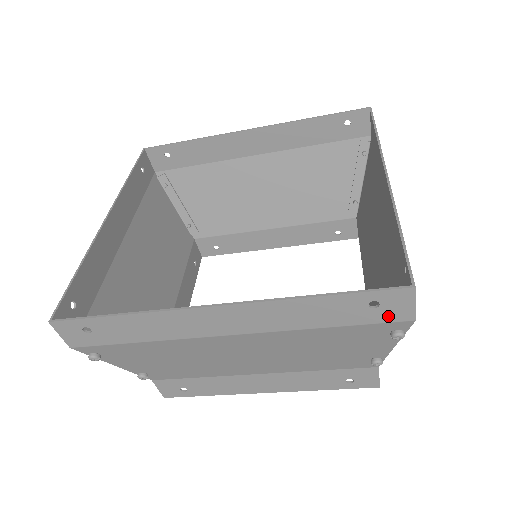
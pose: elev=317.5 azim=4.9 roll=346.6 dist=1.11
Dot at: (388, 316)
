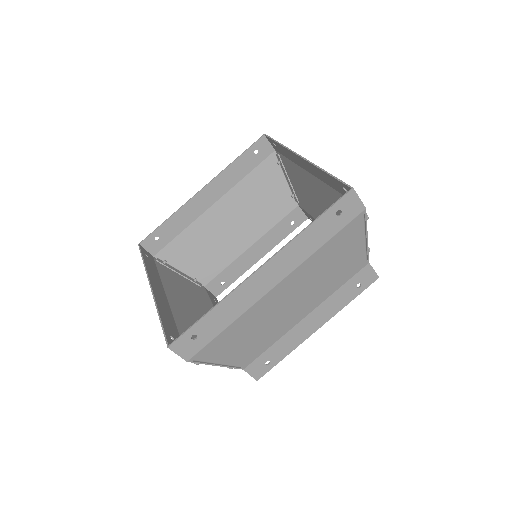
Dot at: occluded
